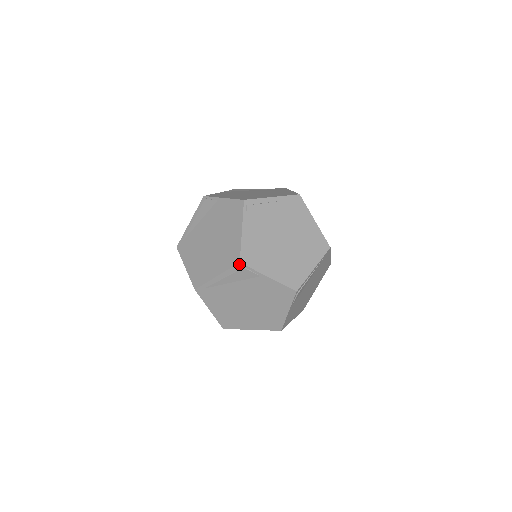
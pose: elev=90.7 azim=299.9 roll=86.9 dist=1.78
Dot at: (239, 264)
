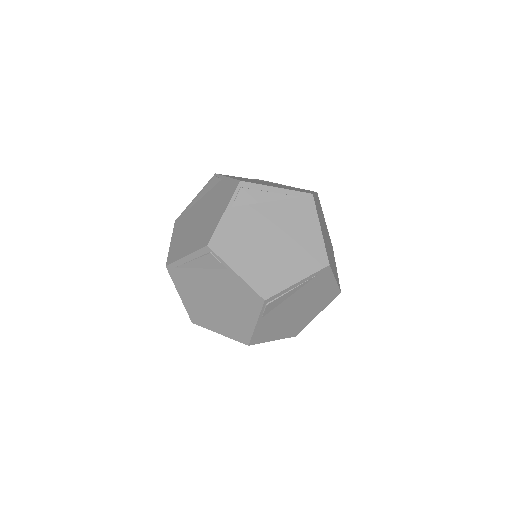
Dot at: (247, 344)
